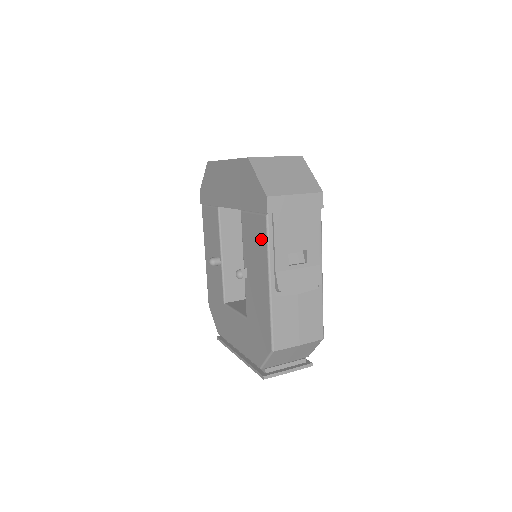
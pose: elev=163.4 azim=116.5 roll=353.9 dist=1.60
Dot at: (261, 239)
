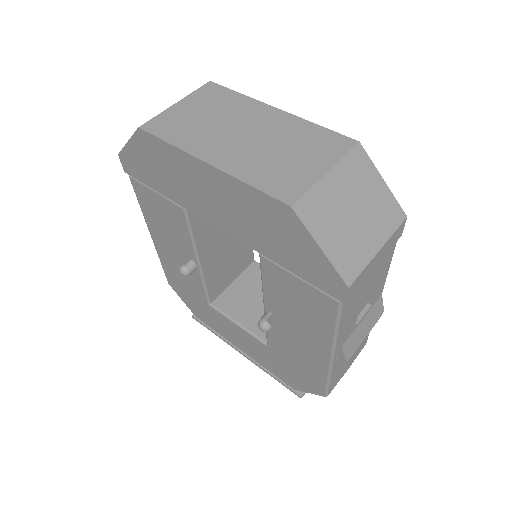
Dot at: (319, 315)
